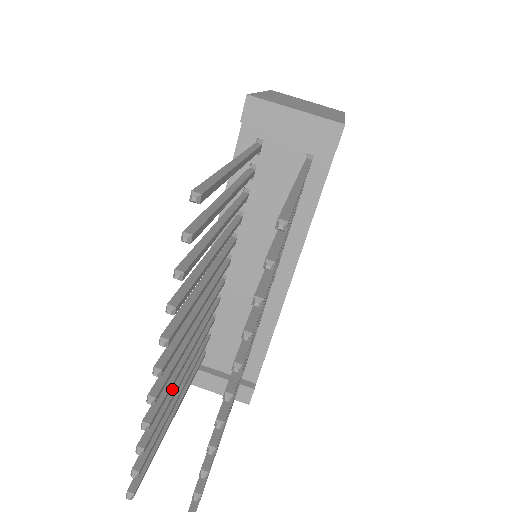
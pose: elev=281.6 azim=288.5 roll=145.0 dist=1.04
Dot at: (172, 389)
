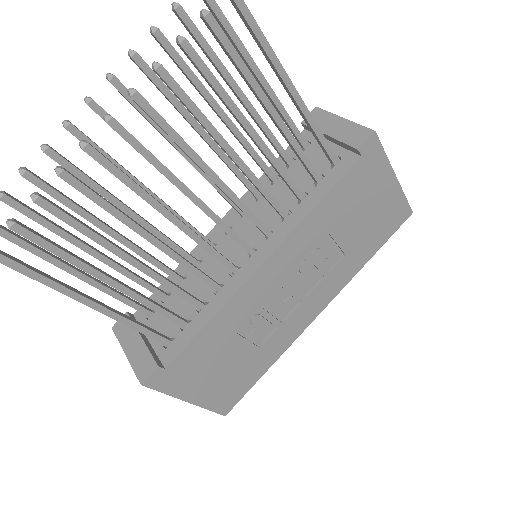
Dot at: (92, 214)
